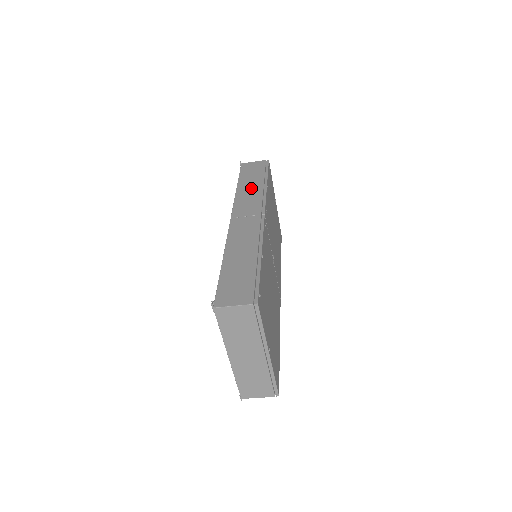
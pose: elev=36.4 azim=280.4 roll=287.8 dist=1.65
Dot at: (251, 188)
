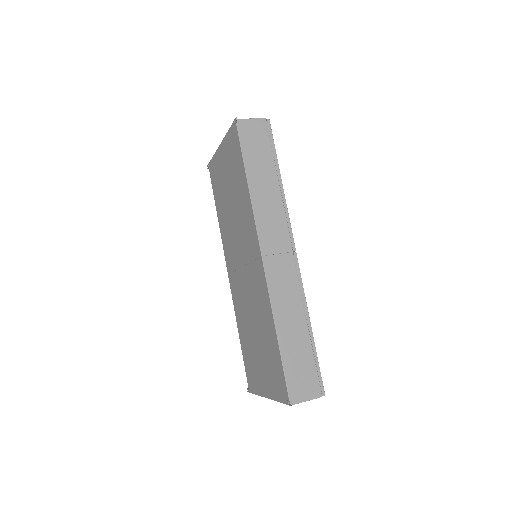
Dot at: (267, 191)
